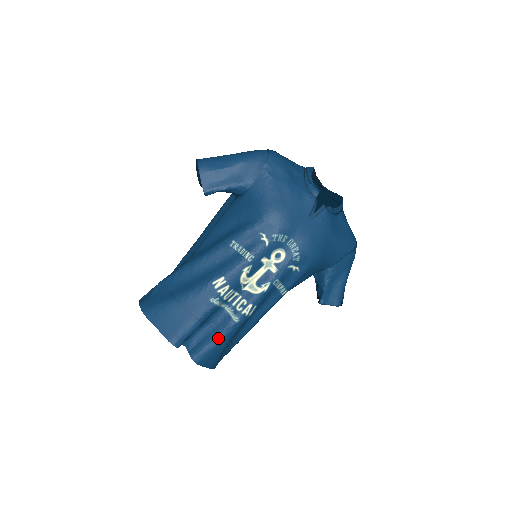
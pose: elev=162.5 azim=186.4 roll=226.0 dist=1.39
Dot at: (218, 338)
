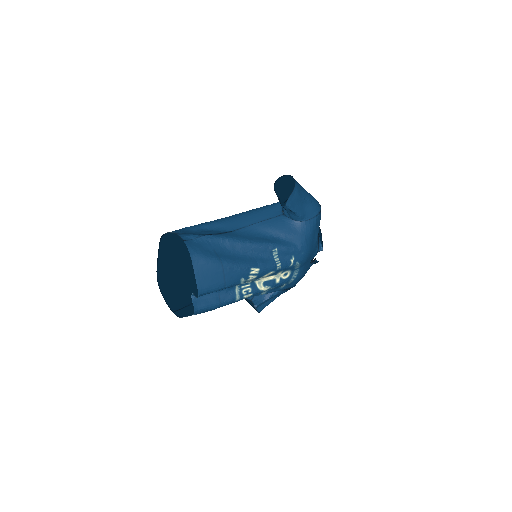
Dot at: (219, 304)
